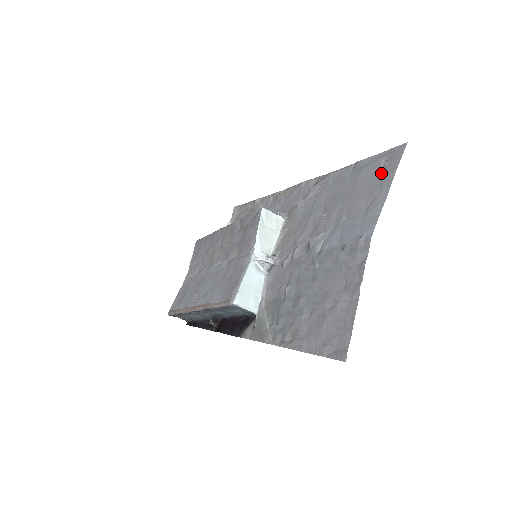
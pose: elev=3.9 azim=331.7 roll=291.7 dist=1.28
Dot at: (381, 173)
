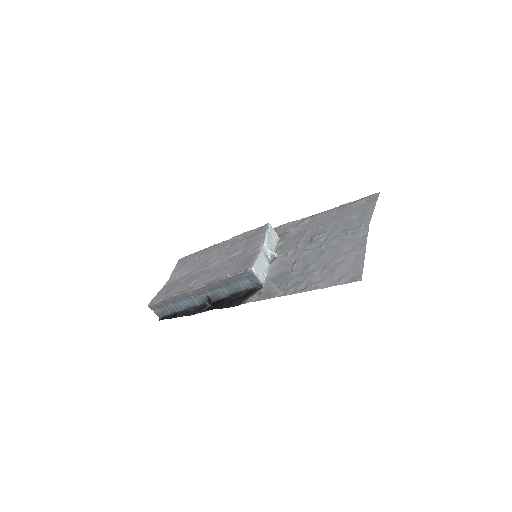
Dot at: (365, 204)
